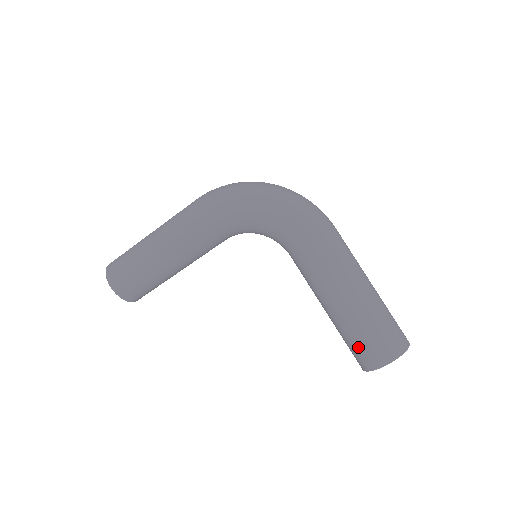
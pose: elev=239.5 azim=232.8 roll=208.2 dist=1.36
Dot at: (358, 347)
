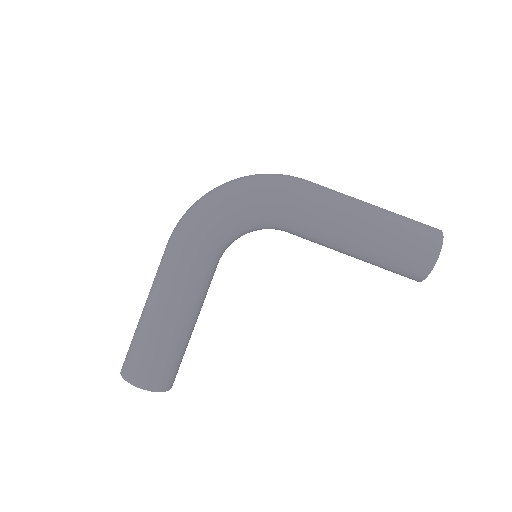
Dot at: (404, 261)
